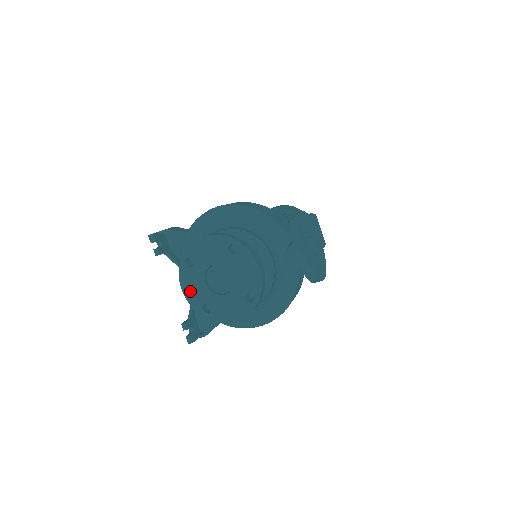
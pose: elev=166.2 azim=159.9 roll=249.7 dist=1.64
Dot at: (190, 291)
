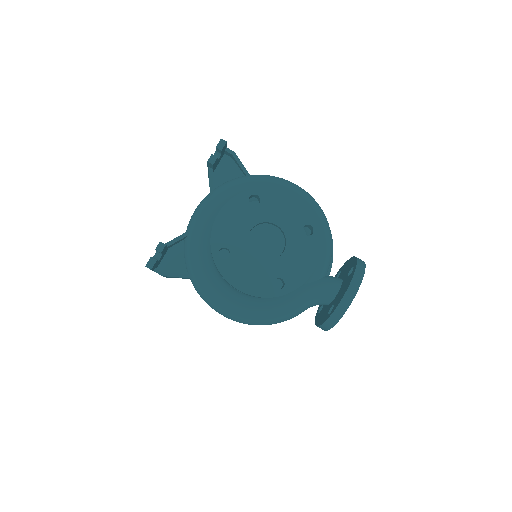
Dot at: (226, 223)
